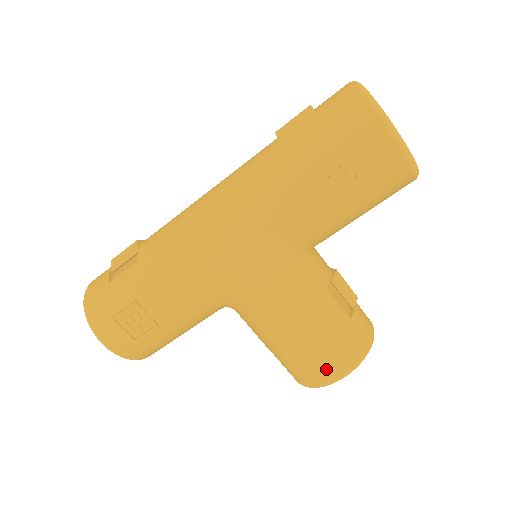
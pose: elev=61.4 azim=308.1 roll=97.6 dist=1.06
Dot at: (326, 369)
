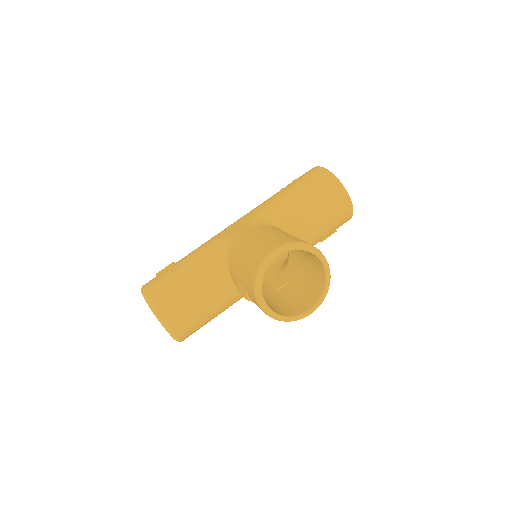
Dot at: (268, 247)
